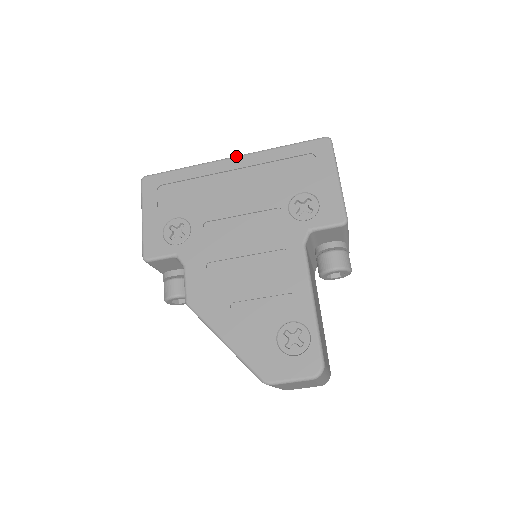
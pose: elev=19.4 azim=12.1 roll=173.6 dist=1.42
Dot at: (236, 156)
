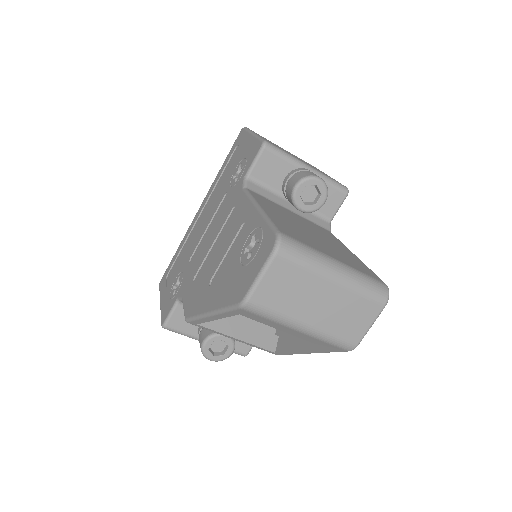
Dot at: (200, 206)
